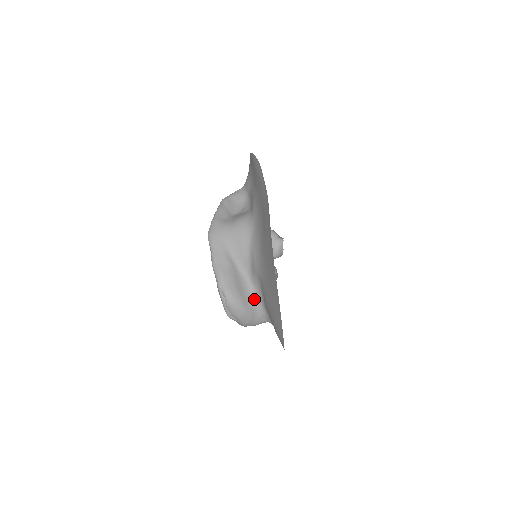
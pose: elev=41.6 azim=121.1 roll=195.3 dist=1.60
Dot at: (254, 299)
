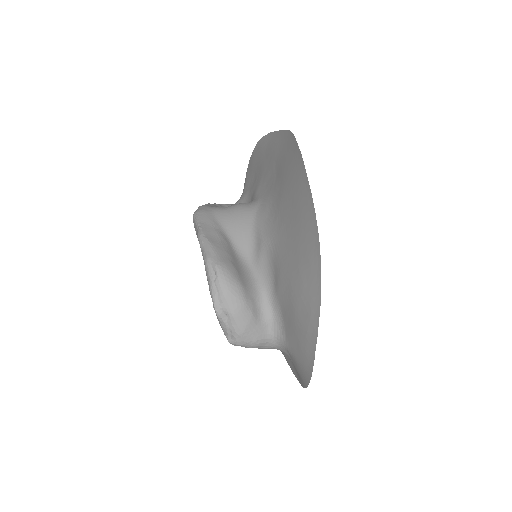
Dot at: (257, 291)
